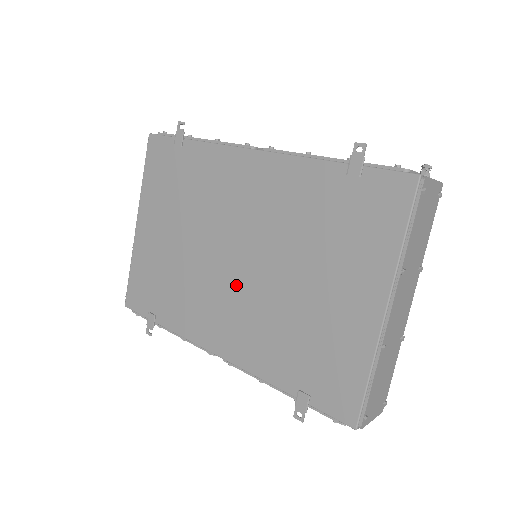
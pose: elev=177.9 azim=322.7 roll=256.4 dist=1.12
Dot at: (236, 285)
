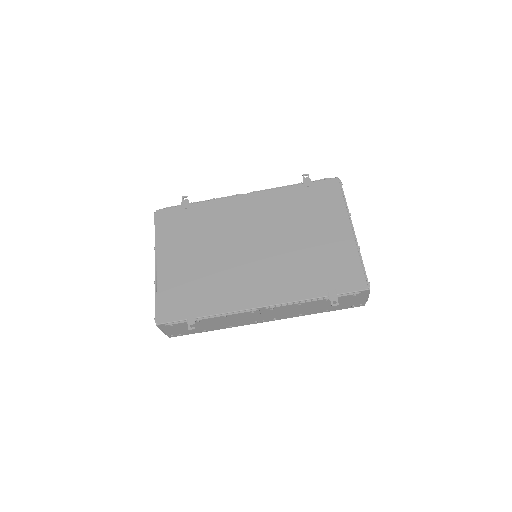
Dot at: (260, 260)
